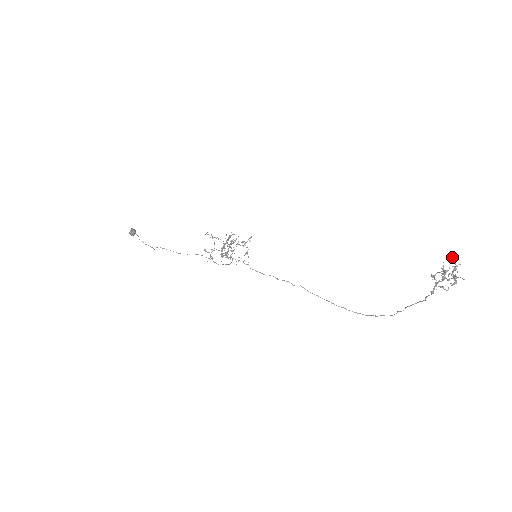
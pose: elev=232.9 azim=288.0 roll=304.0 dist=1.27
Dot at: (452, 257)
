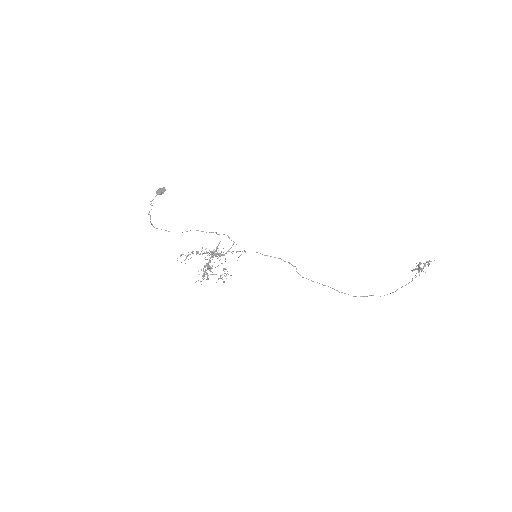
Dot at: occluded
